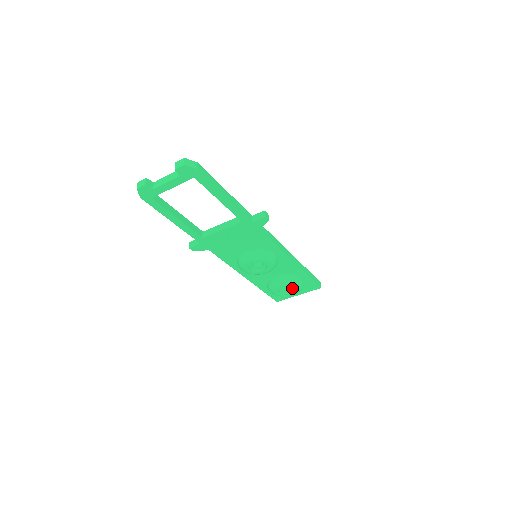
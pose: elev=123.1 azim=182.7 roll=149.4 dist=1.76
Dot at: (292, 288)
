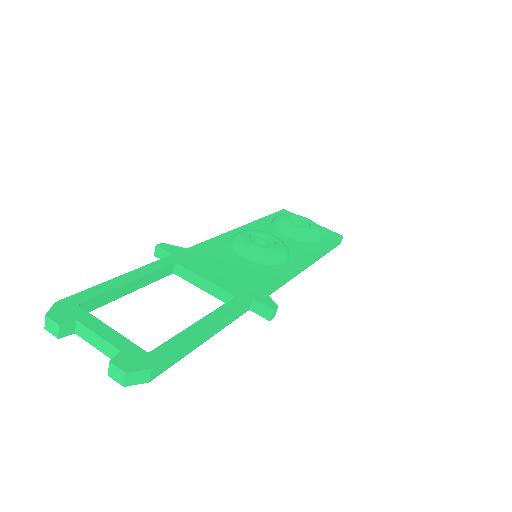
Dot at: occluded
